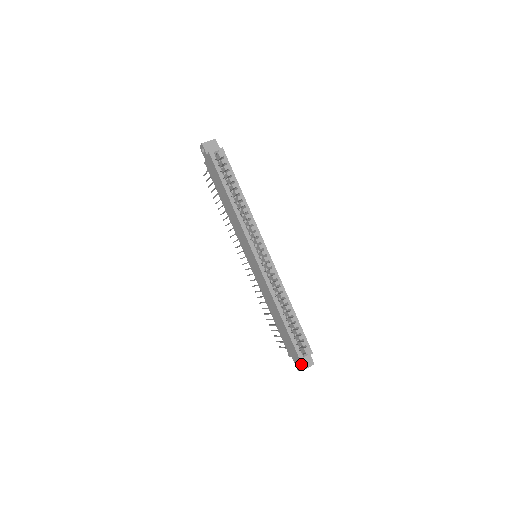
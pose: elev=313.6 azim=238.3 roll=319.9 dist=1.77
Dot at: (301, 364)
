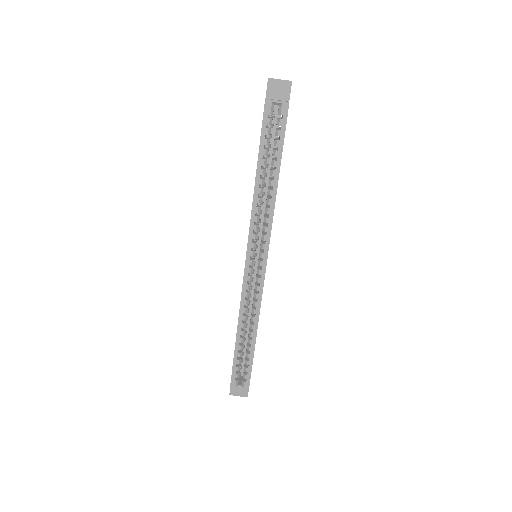
Dot at: occluded
